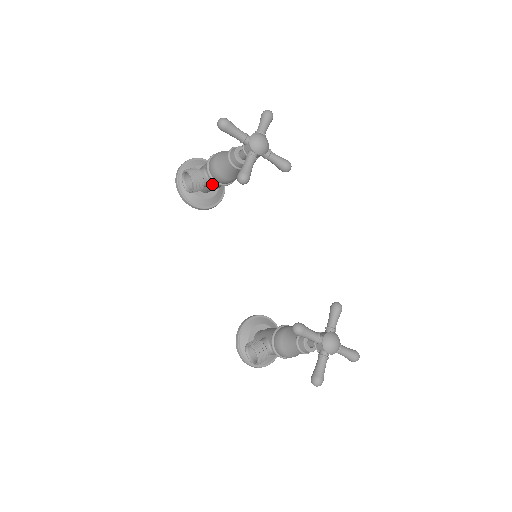
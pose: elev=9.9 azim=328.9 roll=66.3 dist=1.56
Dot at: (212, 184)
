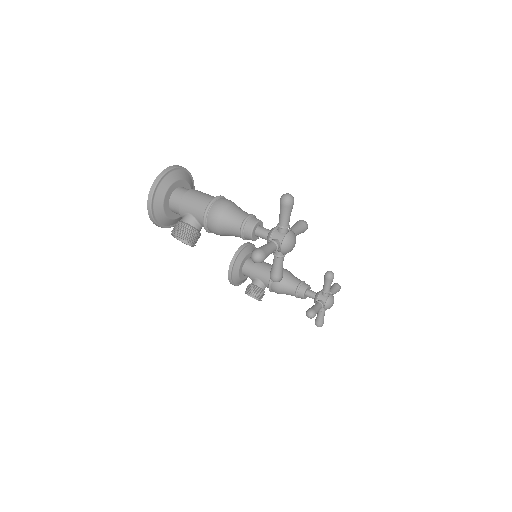
Dot at: occluded
